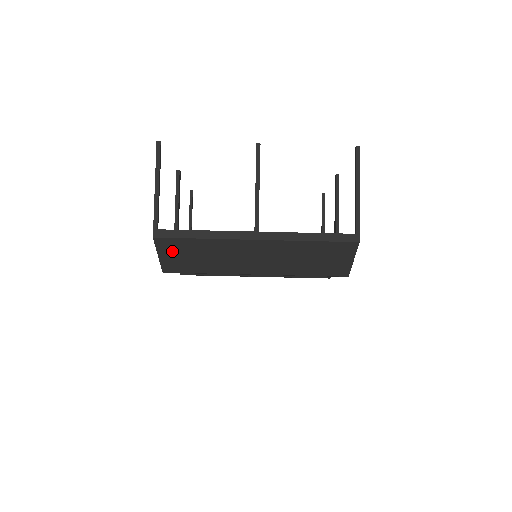
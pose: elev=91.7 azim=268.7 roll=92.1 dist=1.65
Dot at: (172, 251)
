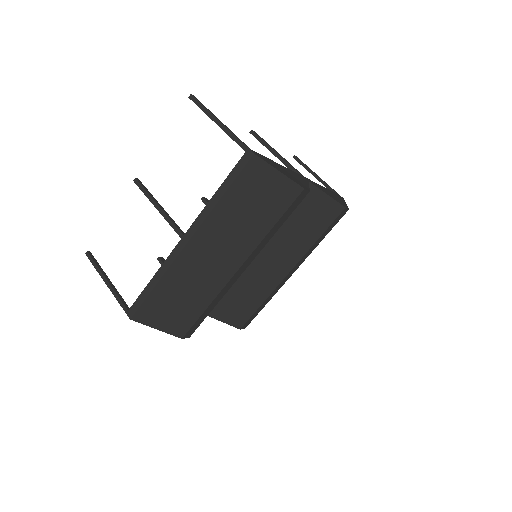
Dot at: (158, 316)
